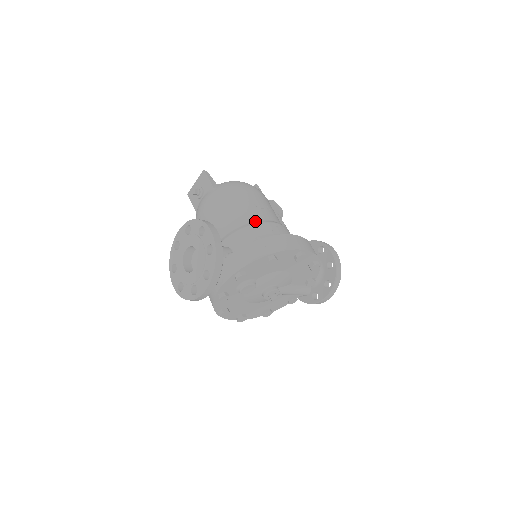
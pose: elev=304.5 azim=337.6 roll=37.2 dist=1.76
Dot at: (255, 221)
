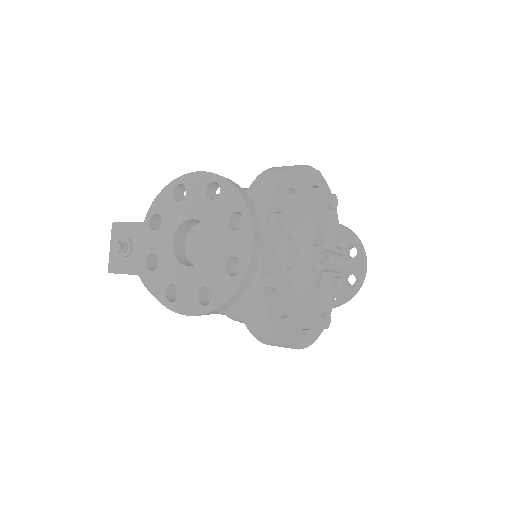
Dot at: occluded
